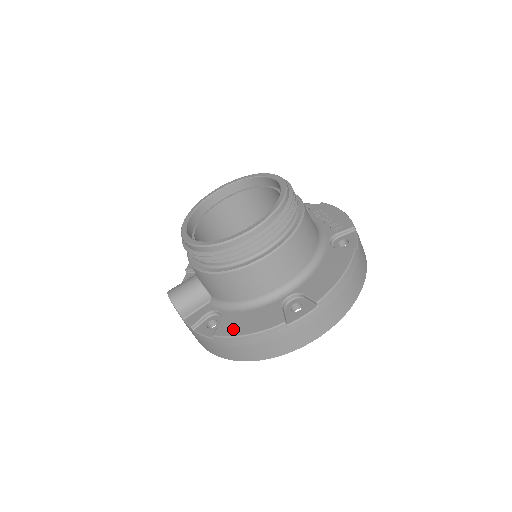
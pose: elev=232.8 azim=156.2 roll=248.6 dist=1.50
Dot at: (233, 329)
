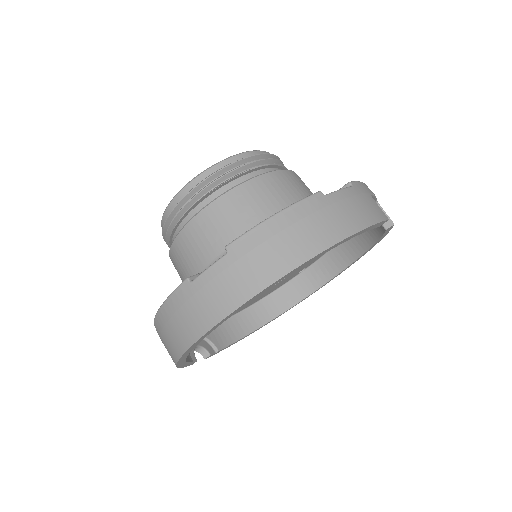
Dot at: occluded
